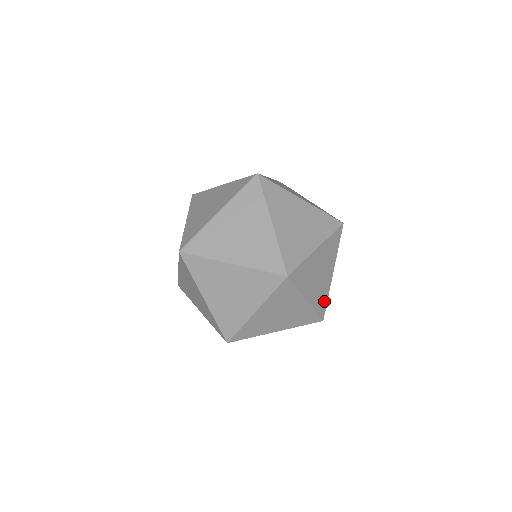
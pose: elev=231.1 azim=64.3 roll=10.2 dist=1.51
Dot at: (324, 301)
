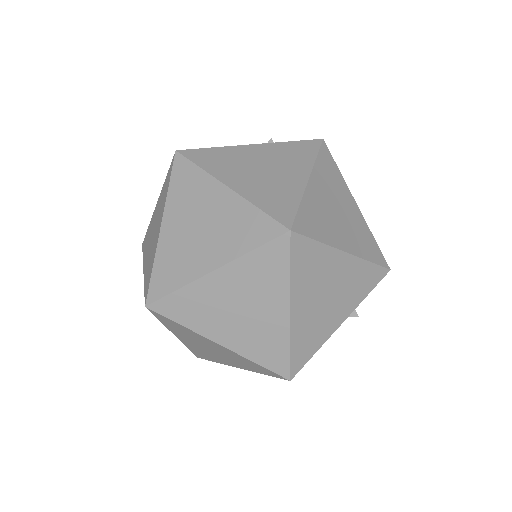
Dot at: (279, 352)
